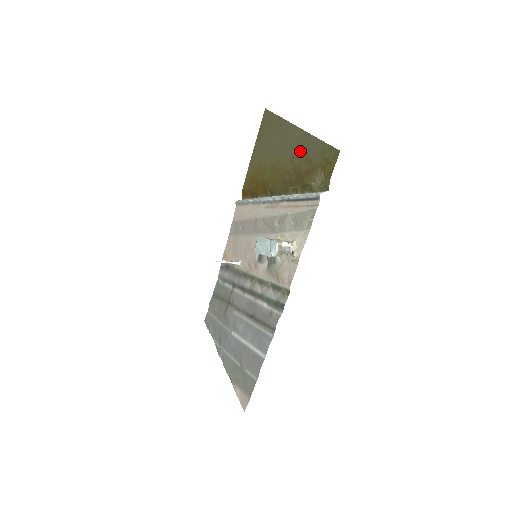
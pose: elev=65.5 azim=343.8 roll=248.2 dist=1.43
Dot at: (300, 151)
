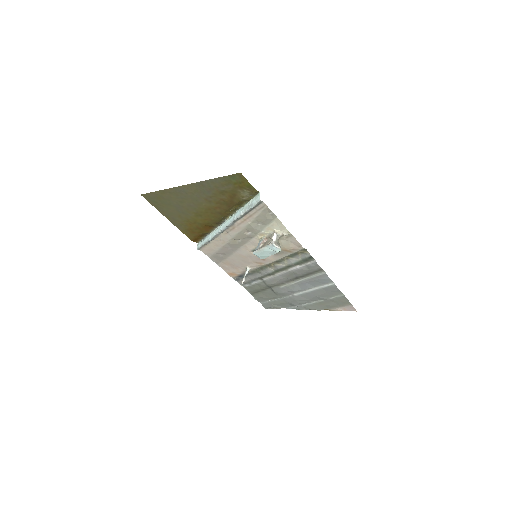
Dot at: (209, 193)
